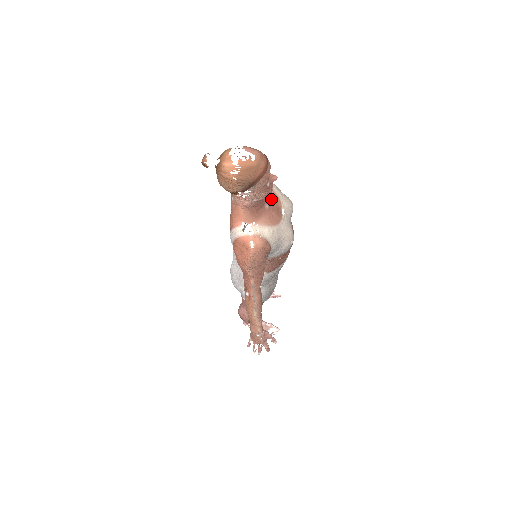
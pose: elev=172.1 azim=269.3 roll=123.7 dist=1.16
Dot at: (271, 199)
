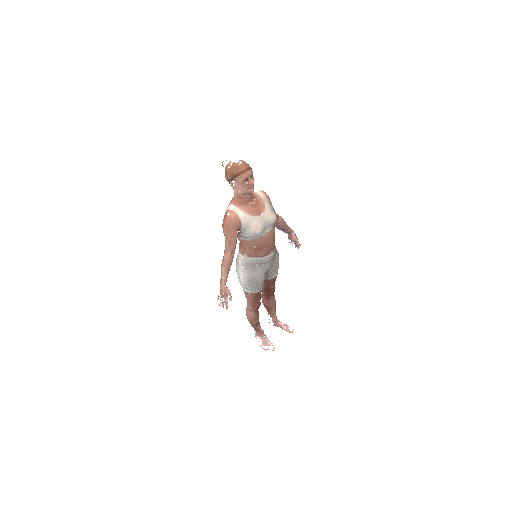
Dot at: (257, 203)
